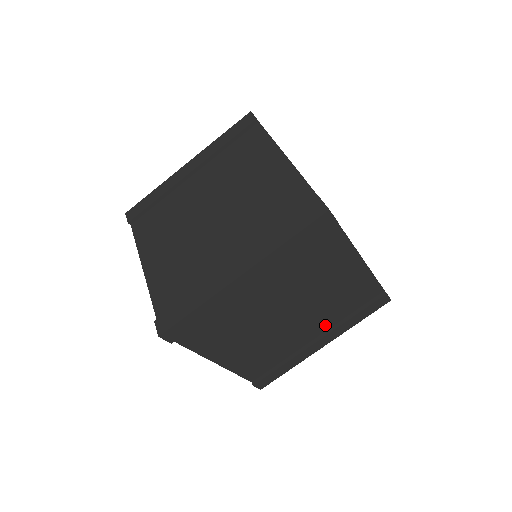
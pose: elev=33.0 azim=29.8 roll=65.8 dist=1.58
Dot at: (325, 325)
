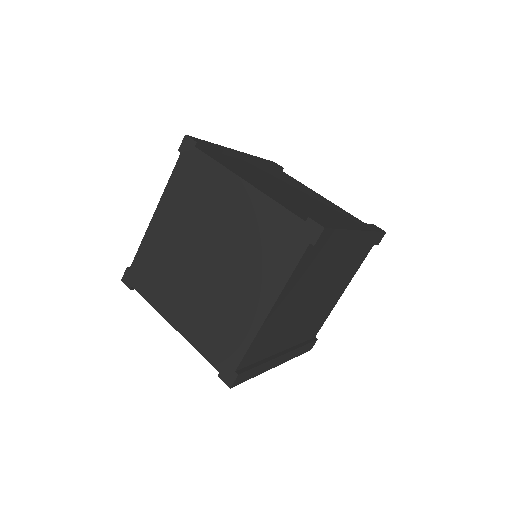
Dot at: (293, 341)
